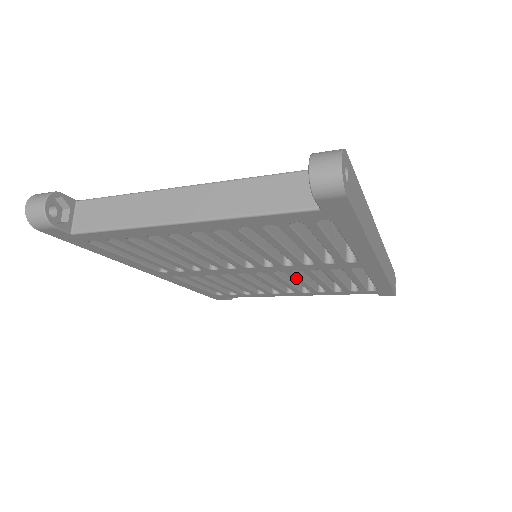
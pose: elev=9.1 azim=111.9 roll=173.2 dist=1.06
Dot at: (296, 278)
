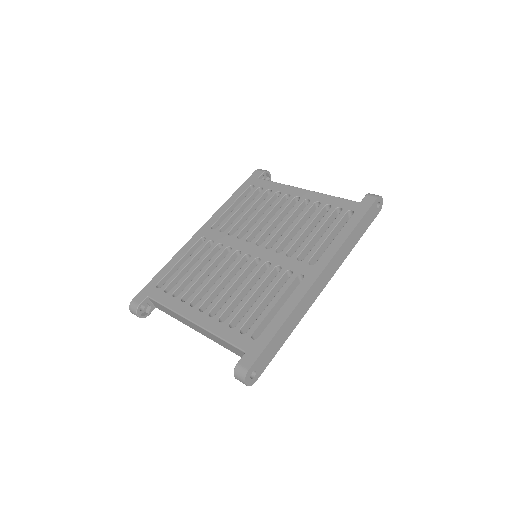
Dot at: occluded
